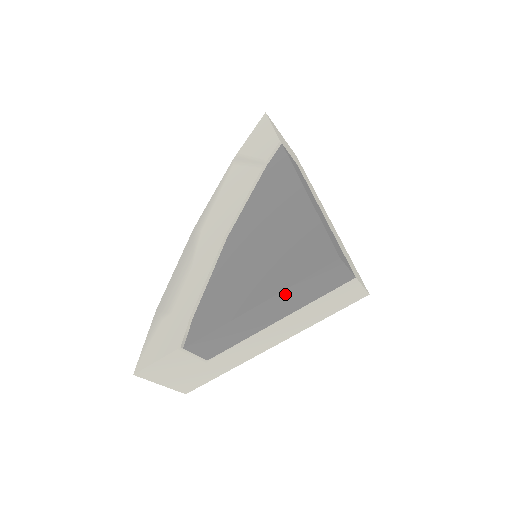
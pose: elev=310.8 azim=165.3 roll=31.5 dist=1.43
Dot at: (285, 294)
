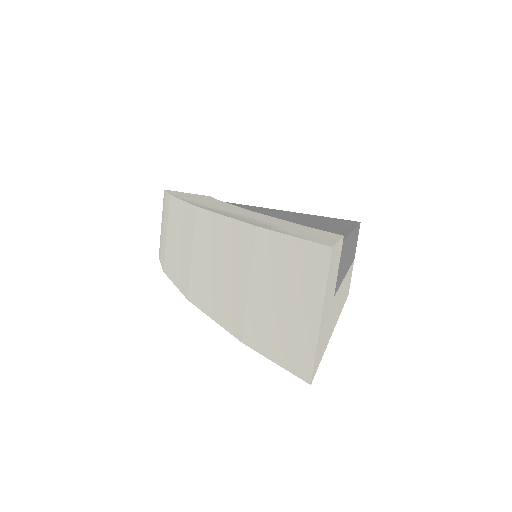
Dot at: occluded
